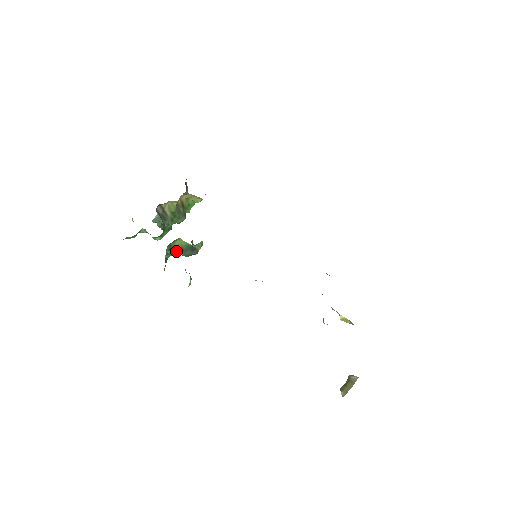
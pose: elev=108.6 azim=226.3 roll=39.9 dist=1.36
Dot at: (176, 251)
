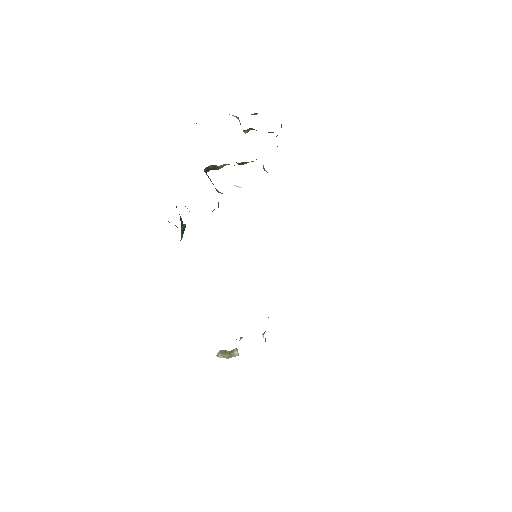
Dot at: occluded
